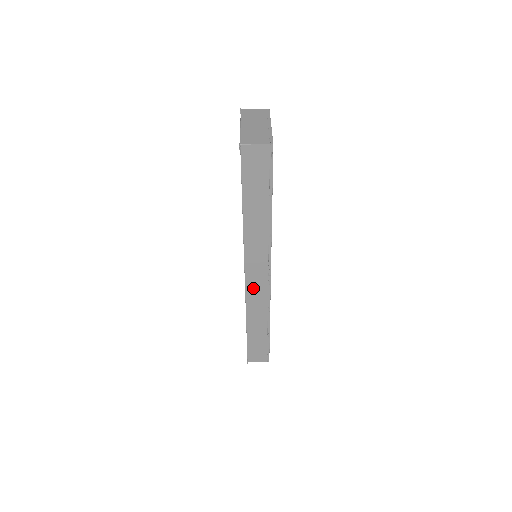
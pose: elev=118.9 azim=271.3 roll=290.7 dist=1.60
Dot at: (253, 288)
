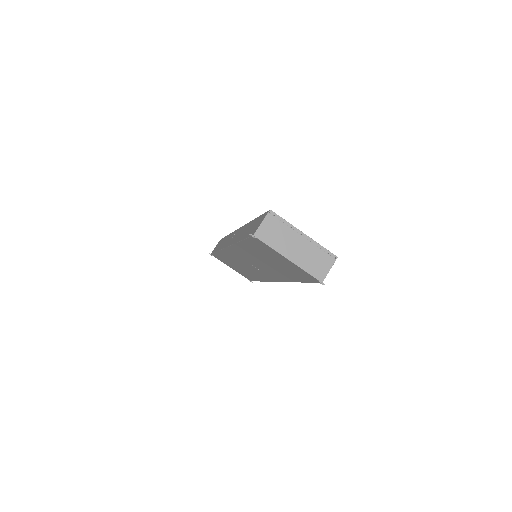
Dot at: occluded
